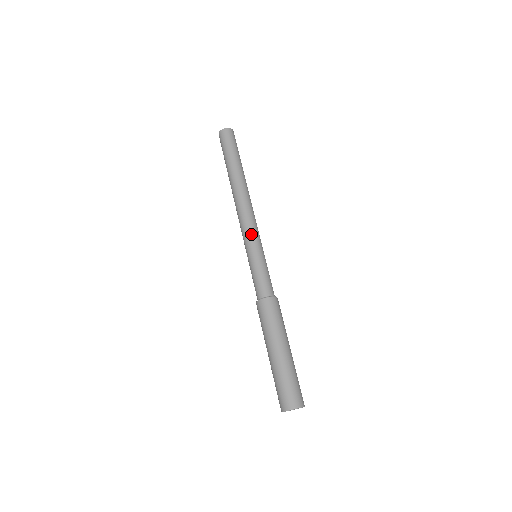
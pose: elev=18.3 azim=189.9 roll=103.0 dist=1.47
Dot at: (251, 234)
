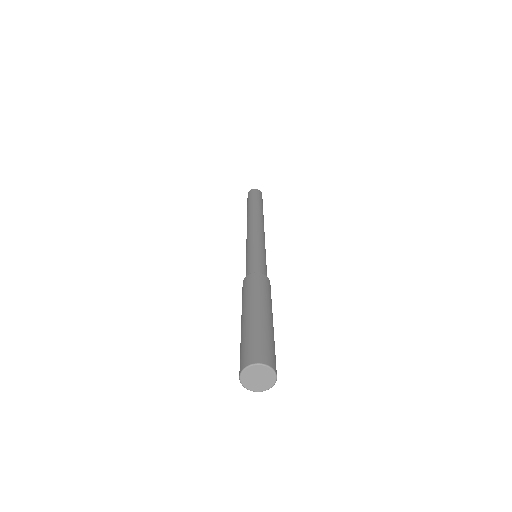
Dot at: (250, 239)
